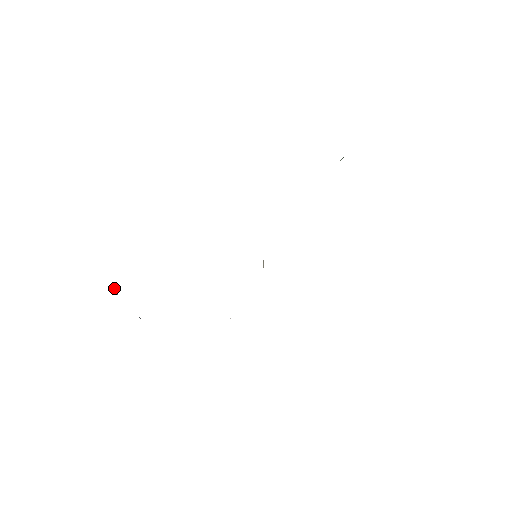
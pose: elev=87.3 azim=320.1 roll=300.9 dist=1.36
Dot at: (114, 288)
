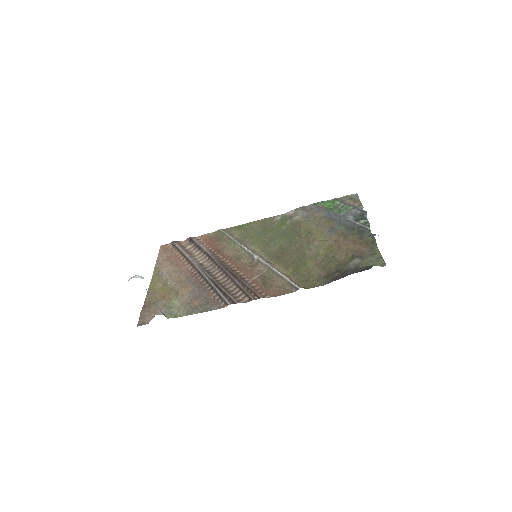
Dot at: occluded
